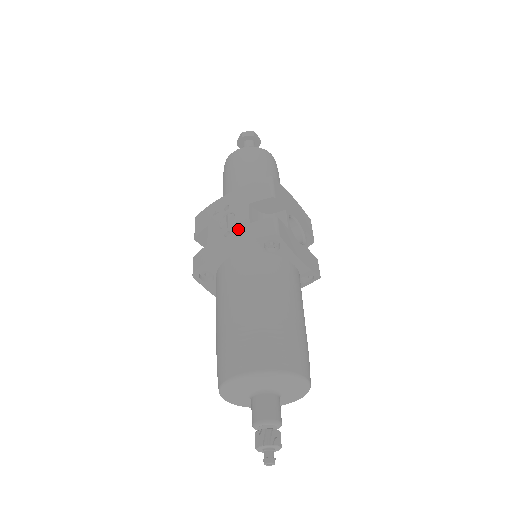
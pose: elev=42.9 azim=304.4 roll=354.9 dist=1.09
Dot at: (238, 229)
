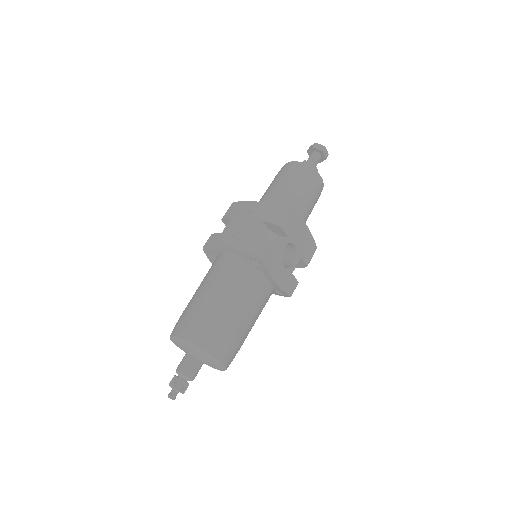
Dot at: (243, 236)
